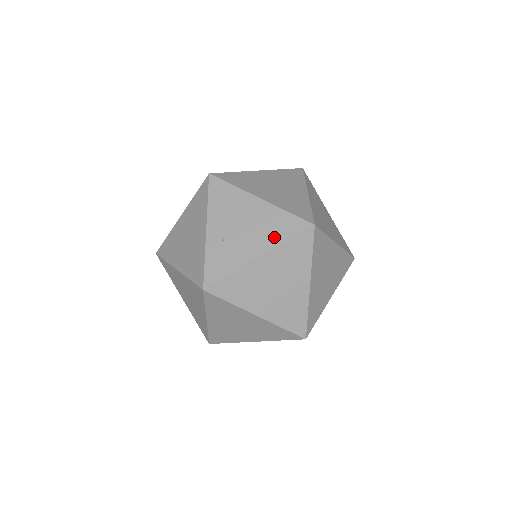
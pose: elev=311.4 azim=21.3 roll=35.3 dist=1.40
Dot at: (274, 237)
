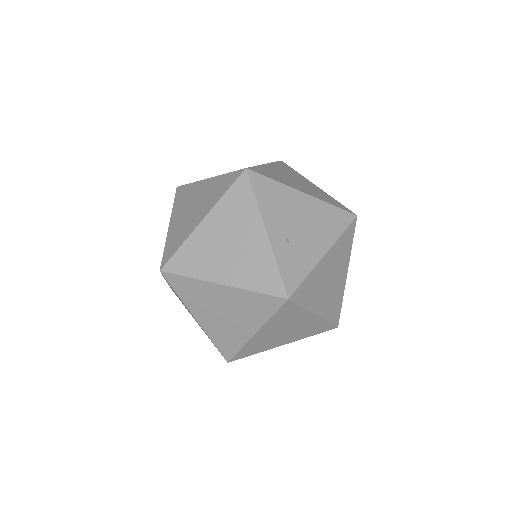
Dot at: (331, 232)
